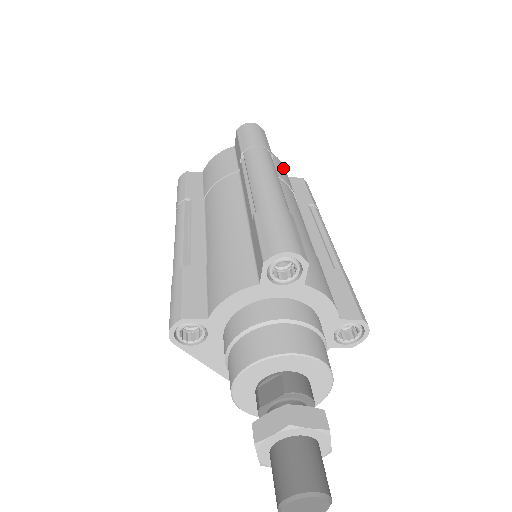
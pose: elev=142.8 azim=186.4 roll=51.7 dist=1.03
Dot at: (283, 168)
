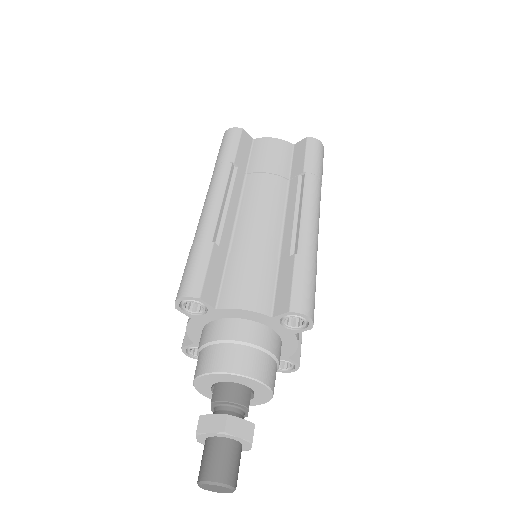
Dot at: (274, 148)
